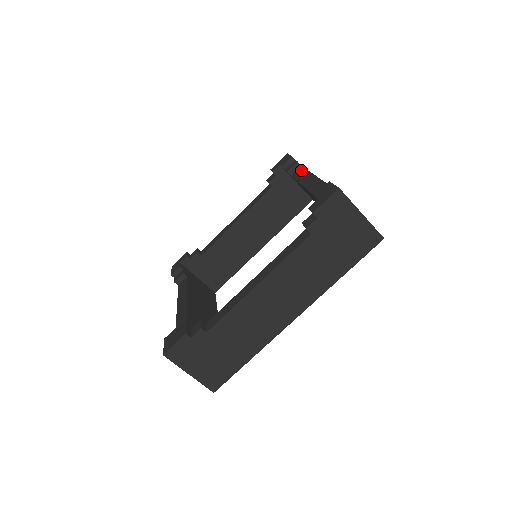
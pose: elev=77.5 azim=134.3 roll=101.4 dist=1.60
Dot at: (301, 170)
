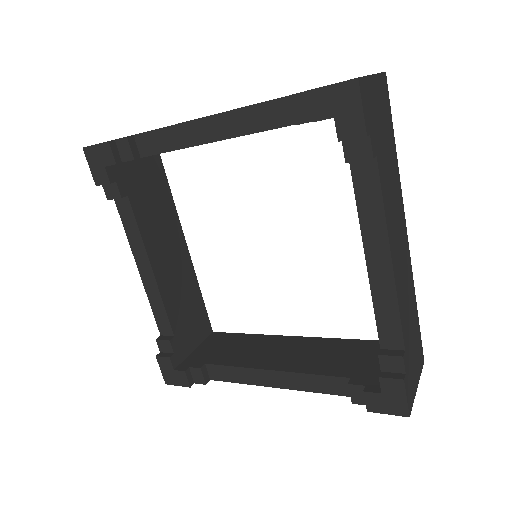
Dot at: (150, 138)
